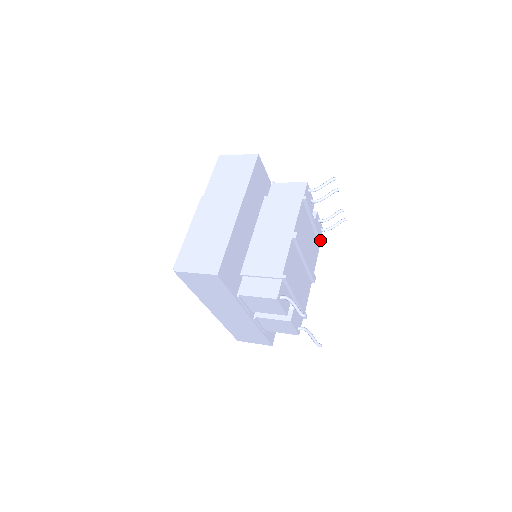
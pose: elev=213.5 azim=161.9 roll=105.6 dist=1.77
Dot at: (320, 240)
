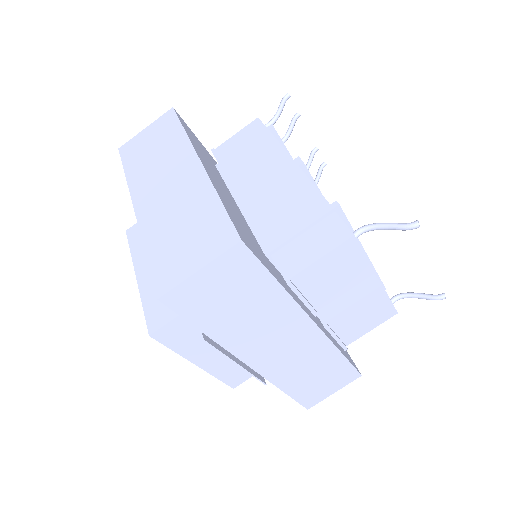
Dot at: occluded
